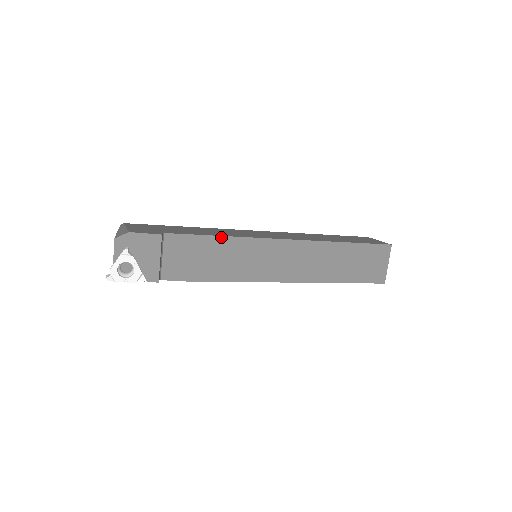
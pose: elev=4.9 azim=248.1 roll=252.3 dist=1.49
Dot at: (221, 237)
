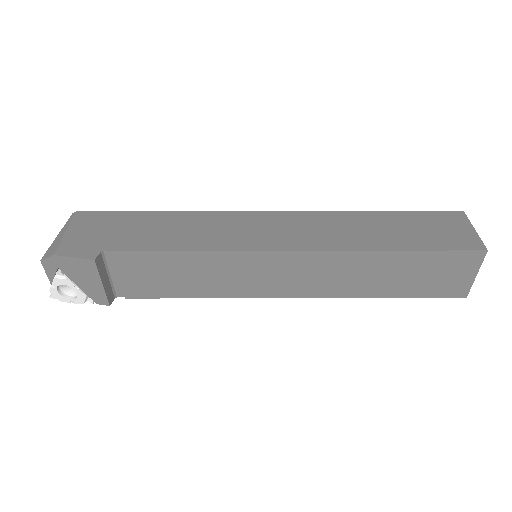
Dot at: (186, 252)
